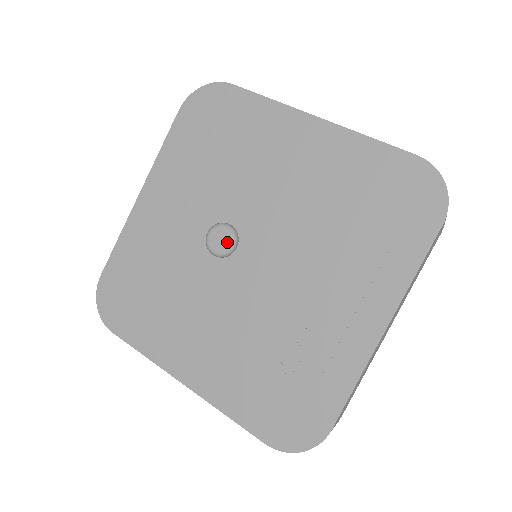
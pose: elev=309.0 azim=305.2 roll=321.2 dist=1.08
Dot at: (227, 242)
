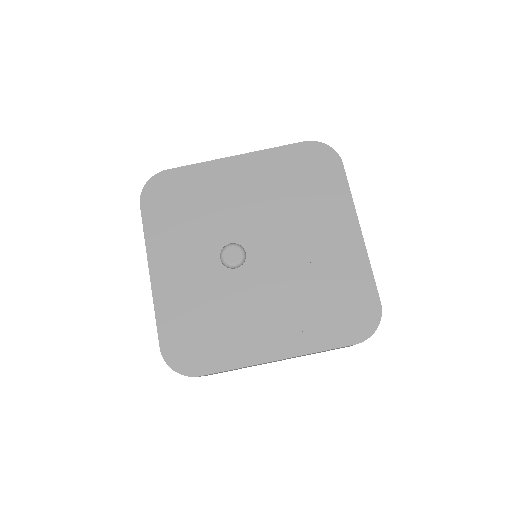
Dot at: (239, 252)
